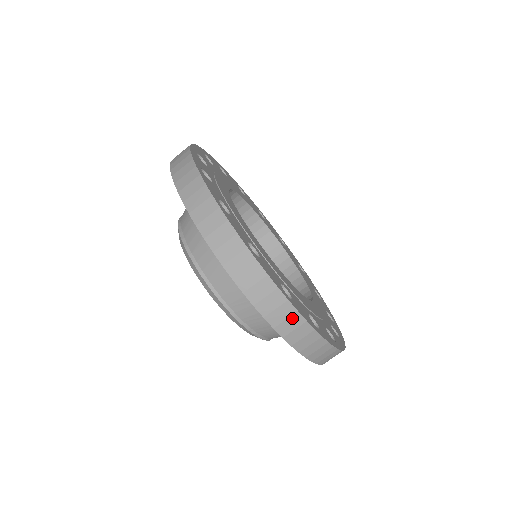
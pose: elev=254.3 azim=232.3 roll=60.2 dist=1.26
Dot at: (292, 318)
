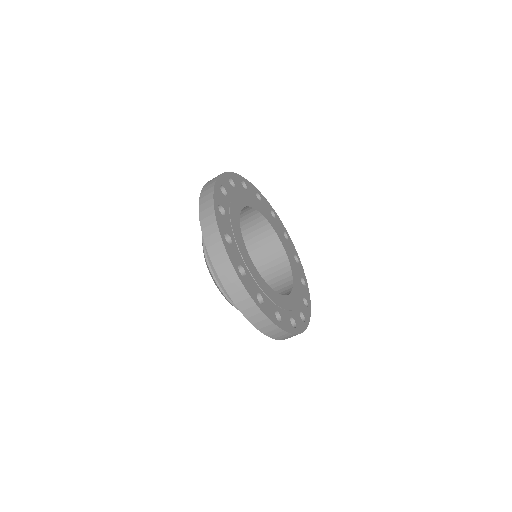
Dot at: occluded
